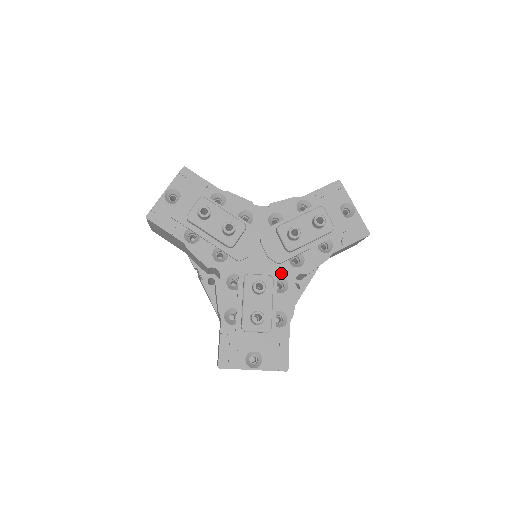
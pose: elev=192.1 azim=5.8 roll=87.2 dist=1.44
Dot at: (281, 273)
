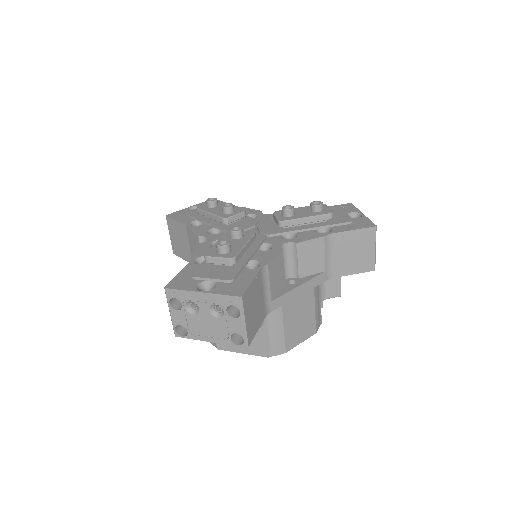
Dot at: (268, 241)
